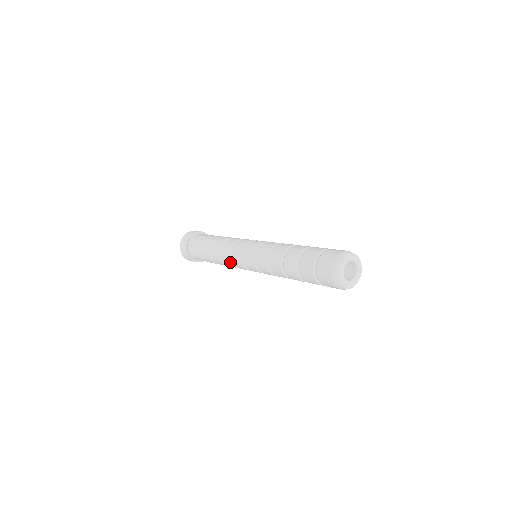
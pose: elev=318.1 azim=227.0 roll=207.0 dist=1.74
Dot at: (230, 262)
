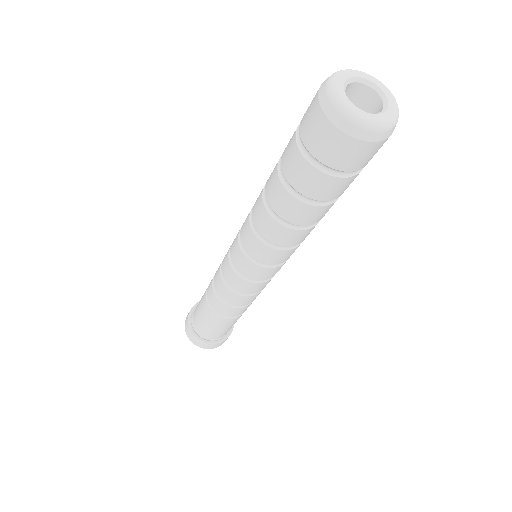
Dot at: (219, 276)
